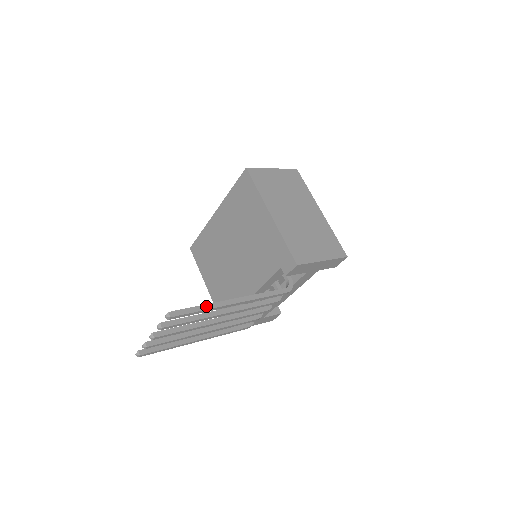
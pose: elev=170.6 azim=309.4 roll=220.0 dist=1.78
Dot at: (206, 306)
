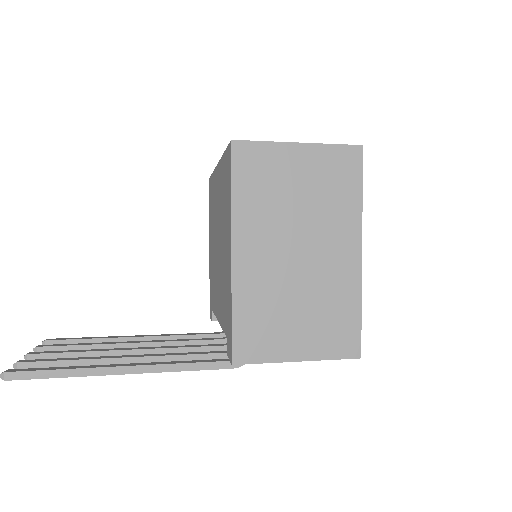
Dot at: (71, 371)
